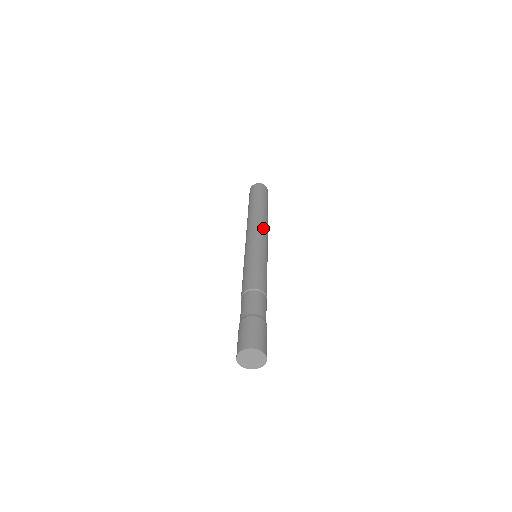
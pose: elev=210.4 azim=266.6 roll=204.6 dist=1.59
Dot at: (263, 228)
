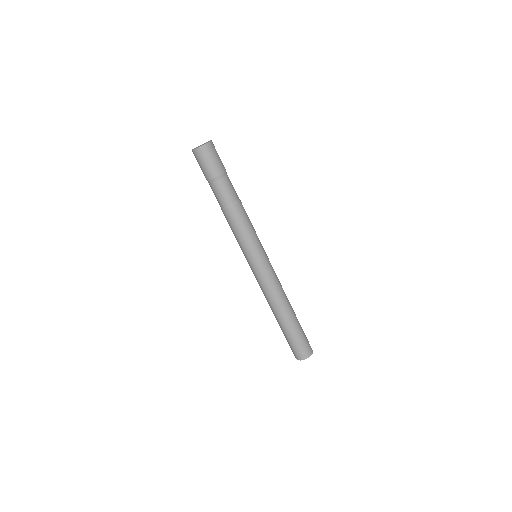
Dot at: occluded
